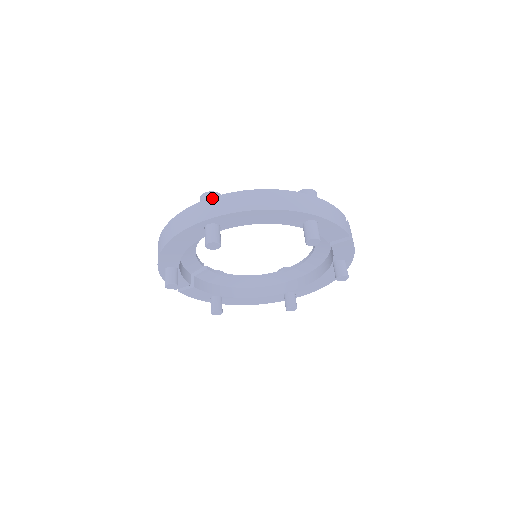
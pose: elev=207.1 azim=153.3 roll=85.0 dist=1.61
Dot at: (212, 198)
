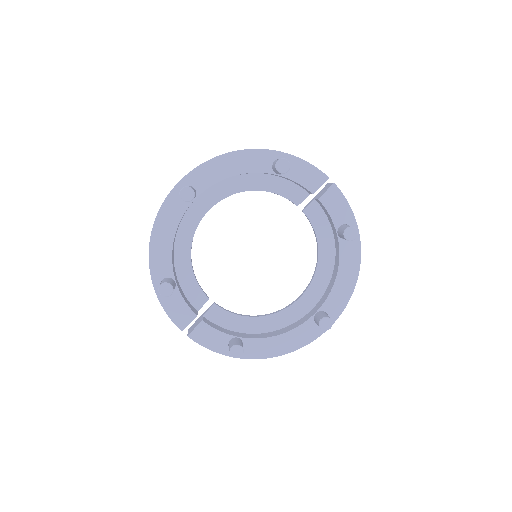
Dot at: occluded
